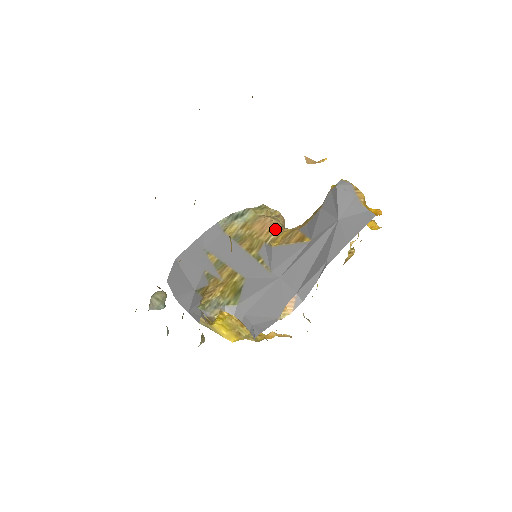
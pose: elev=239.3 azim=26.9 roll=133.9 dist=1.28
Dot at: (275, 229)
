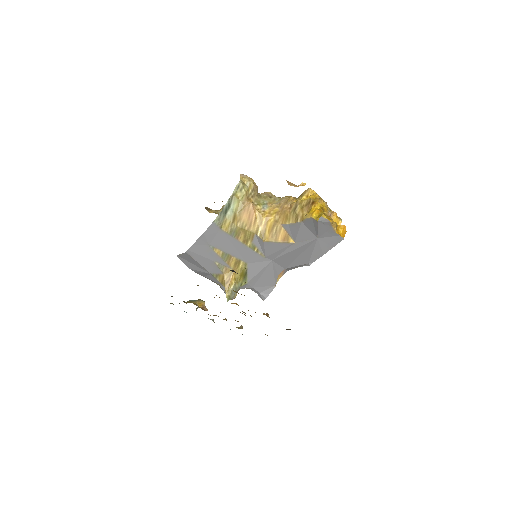
Dot at: (259, 217)
